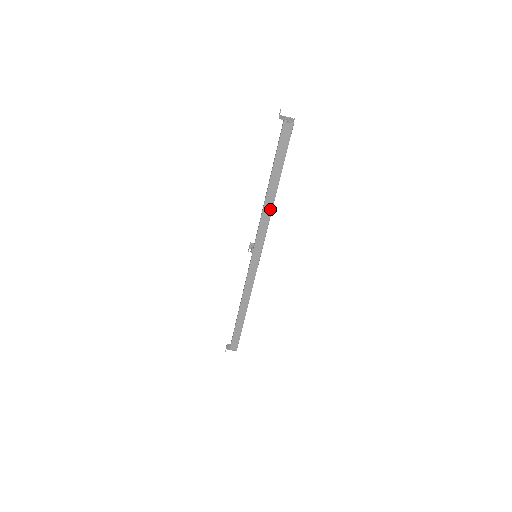
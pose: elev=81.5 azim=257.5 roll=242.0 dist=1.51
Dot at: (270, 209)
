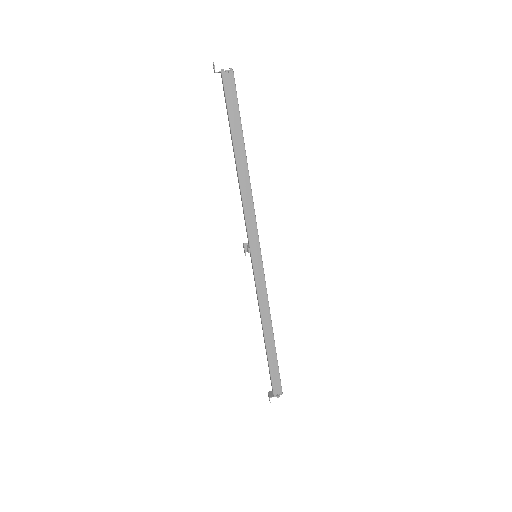
Dot at: (248, 187)
